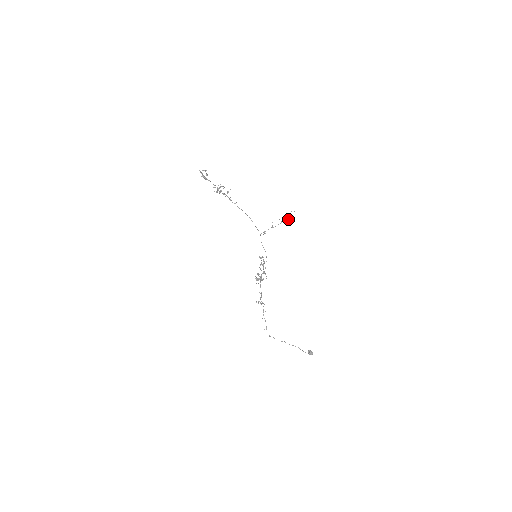
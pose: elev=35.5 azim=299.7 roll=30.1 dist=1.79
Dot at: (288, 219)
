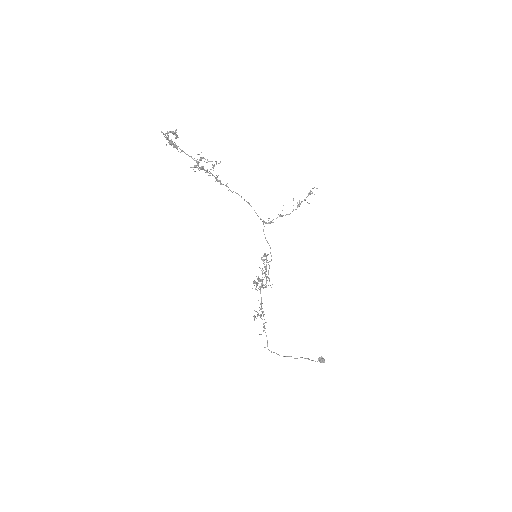
Dot at: occluded
